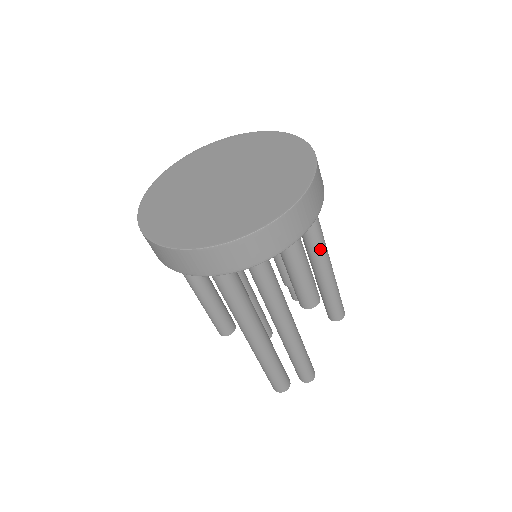
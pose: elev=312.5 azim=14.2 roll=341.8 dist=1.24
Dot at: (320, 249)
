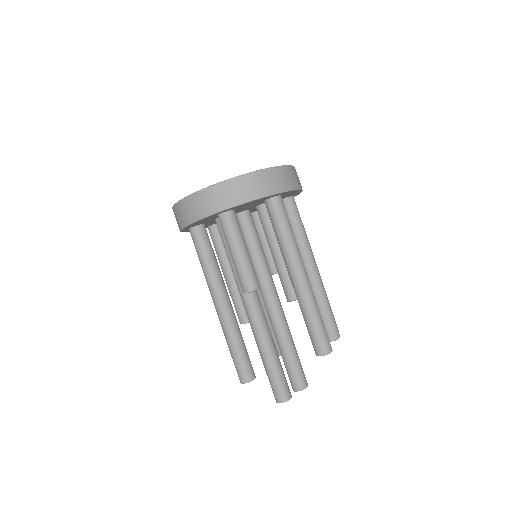
Dot at: (288, 260)
